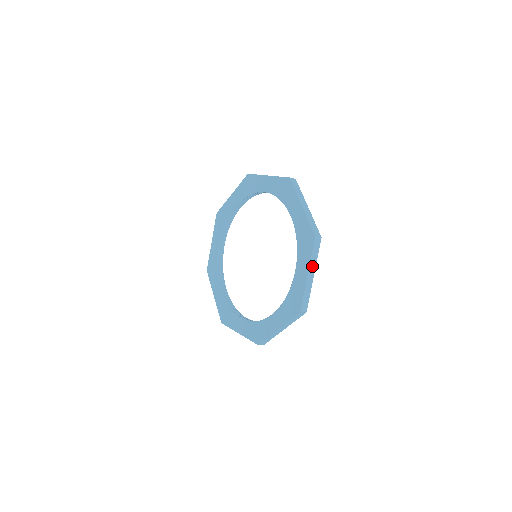
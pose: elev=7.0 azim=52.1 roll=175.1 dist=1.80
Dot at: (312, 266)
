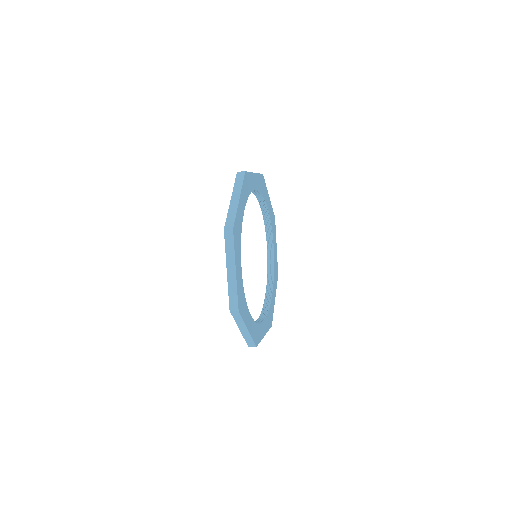
Dot at: (230, 261)
